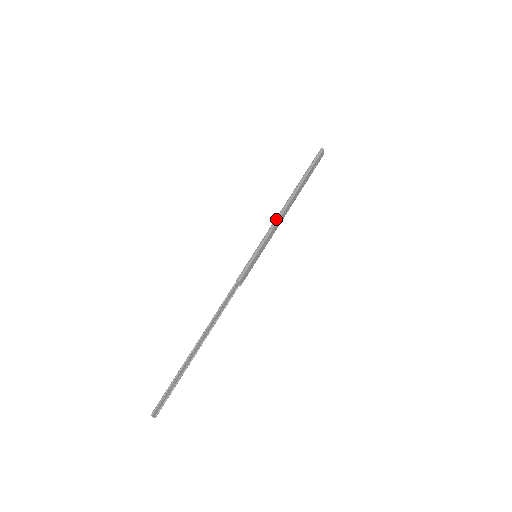
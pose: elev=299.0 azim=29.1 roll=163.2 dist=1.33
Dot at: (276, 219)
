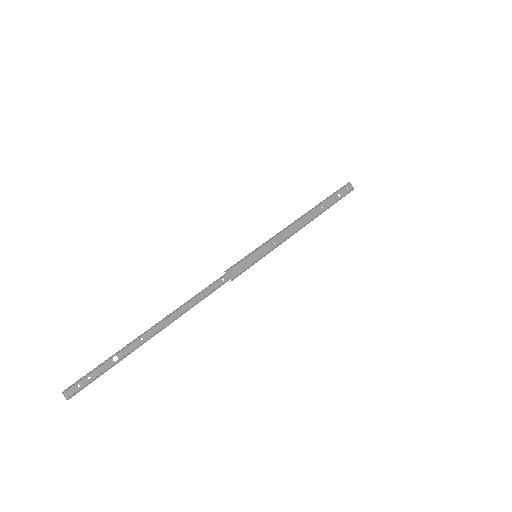
Dot at: occluded
